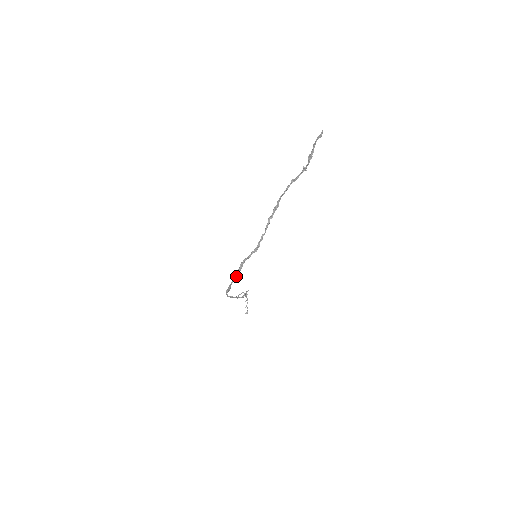
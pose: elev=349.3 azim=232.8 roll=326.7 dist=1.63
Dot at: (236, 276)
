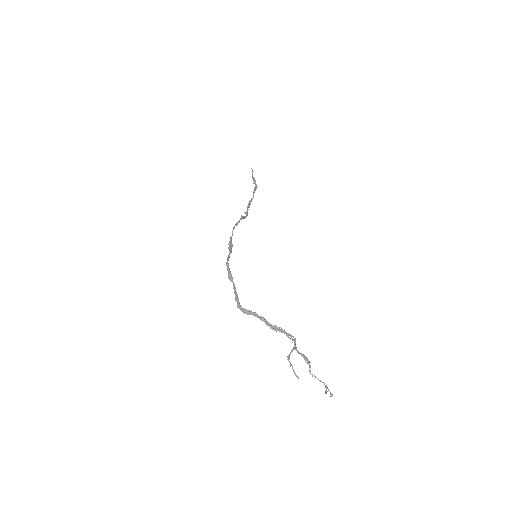
Dot at: (228, 255)
